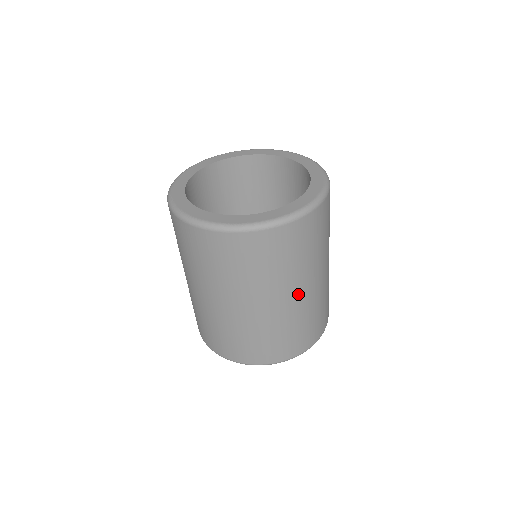
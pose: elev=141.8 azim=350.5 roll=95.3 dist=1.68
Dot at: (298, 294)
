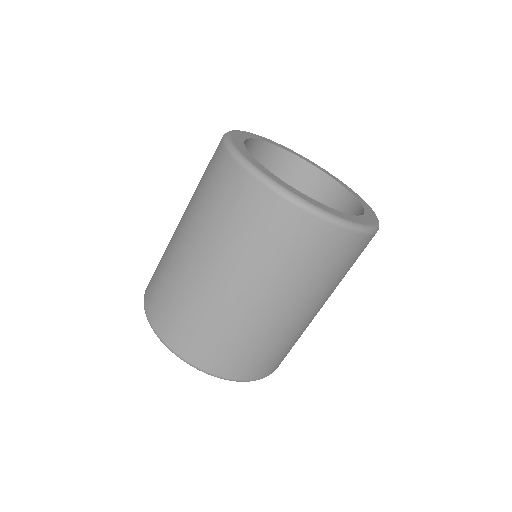
Dot at: occluded
